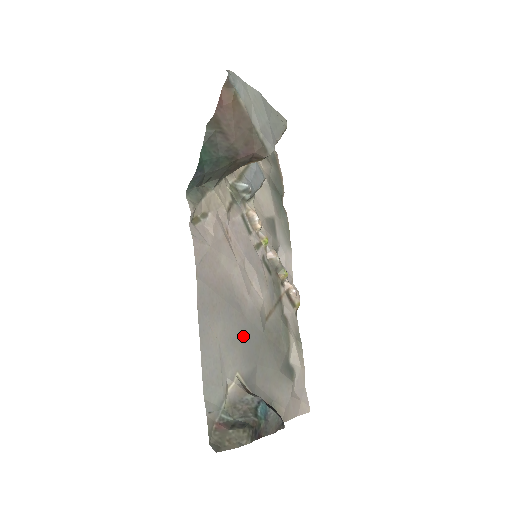
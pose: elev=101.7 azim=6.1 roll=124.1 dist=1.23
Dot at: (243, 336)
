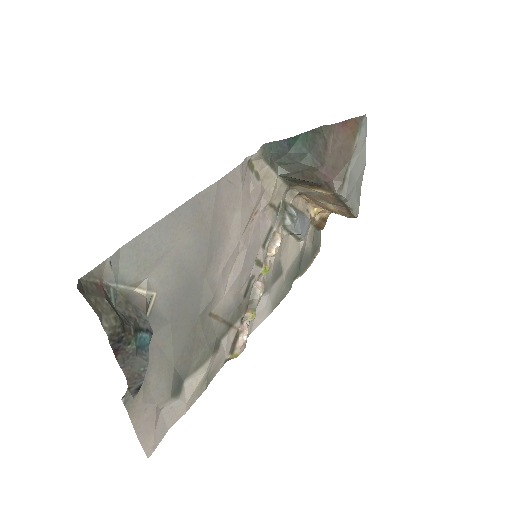
Dot at: (189, 282)
